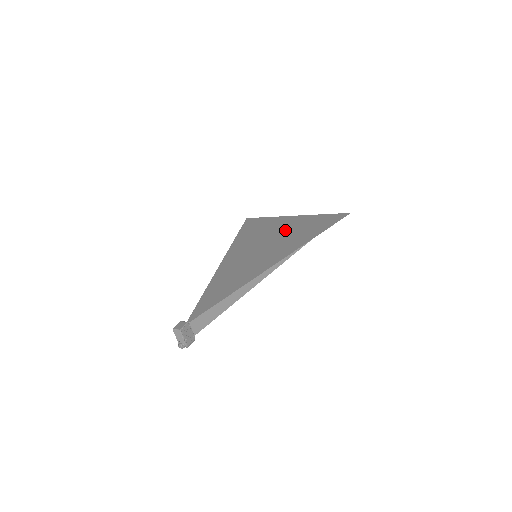
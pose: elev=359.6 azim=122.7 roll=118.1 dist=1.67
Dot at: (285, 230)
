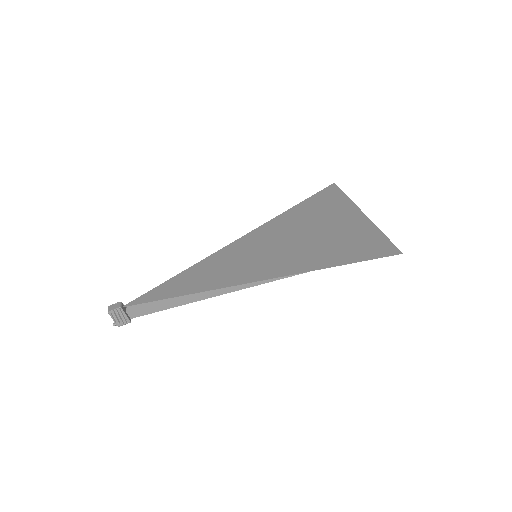
Dot at: (321, 233)
